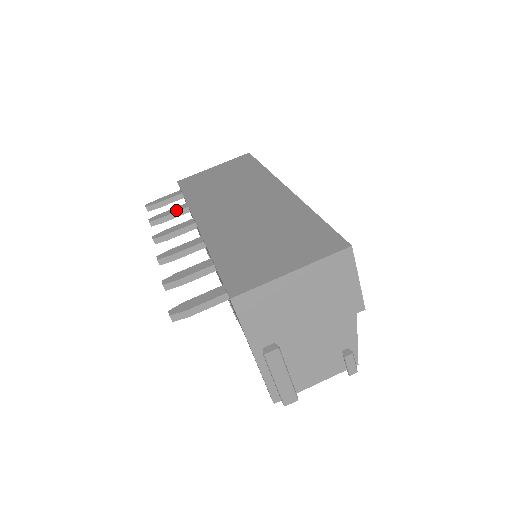
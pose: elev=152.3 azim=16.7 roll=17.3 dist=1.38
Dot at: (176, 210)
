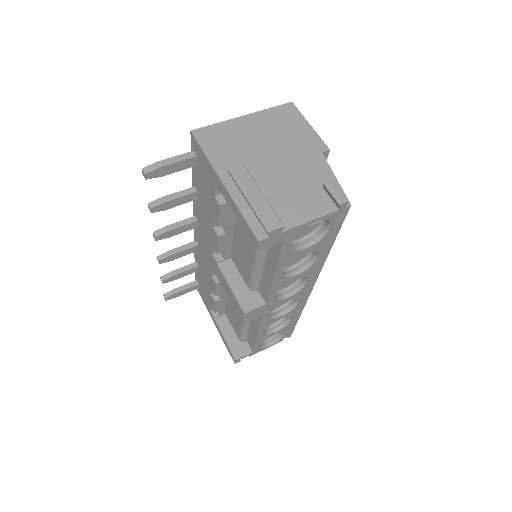
Dot at: (186, 267)
